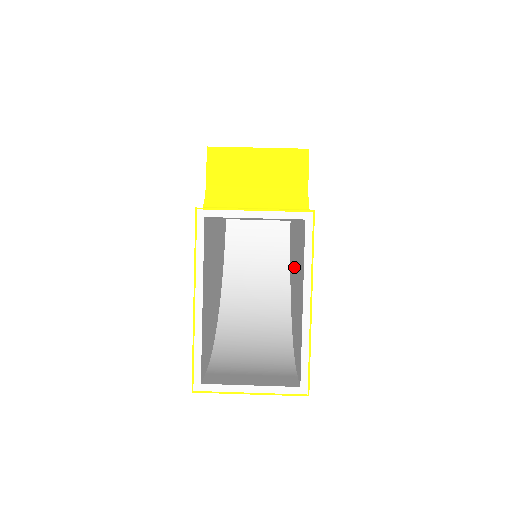
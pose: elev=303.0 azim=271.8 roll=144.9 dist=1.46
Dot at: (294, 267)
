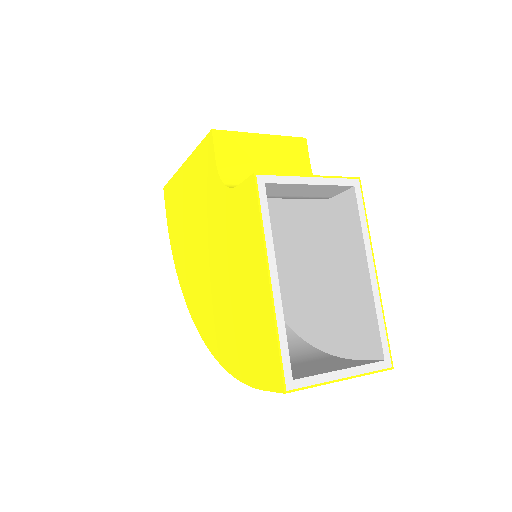
Dot at: (291, 265)
